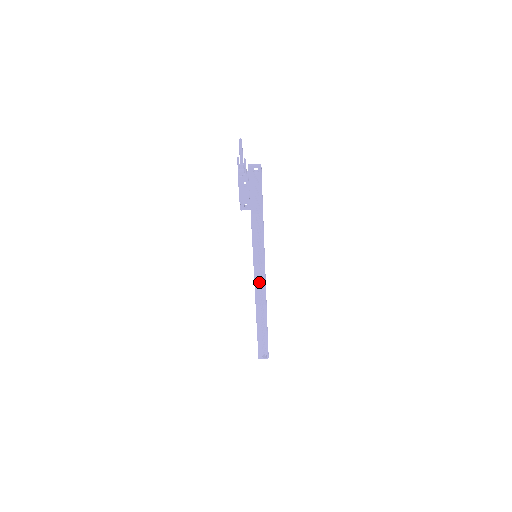
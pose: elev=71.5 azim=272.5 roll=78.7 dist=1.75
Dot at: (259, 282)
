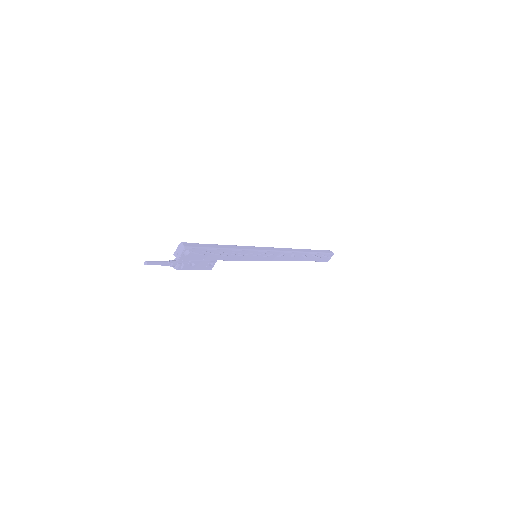
Dot at: (278, 257)
